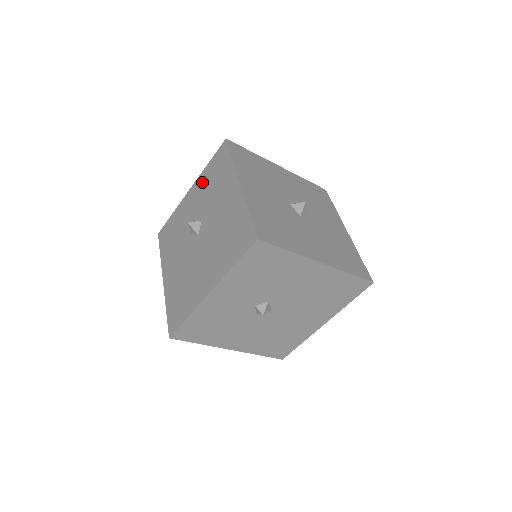
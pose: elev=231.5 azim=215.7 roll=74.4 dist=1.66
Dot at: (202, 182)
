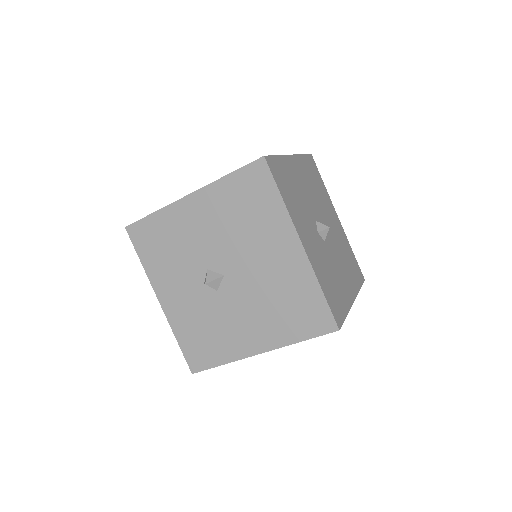
Dot at: (159, 273)
